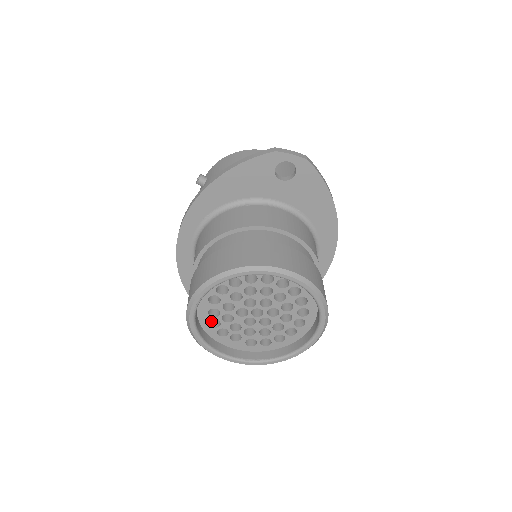
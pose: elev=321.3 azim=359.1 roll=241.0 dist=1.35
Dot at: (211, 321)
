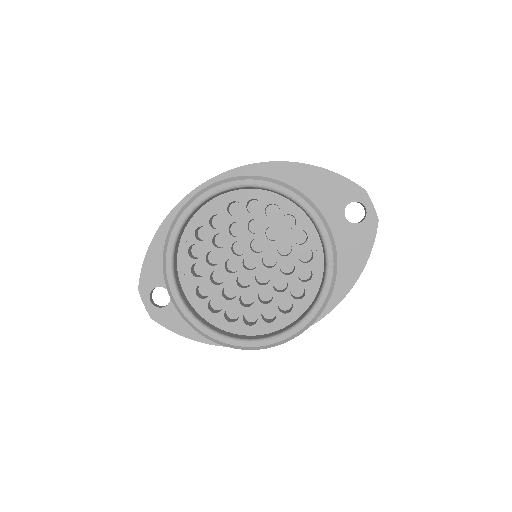
Dot at: (196, 233)
